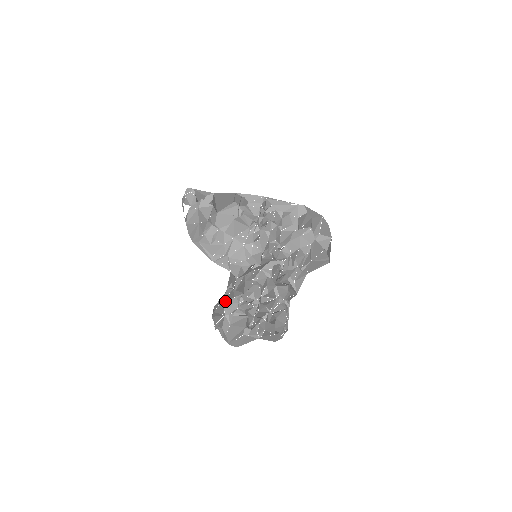
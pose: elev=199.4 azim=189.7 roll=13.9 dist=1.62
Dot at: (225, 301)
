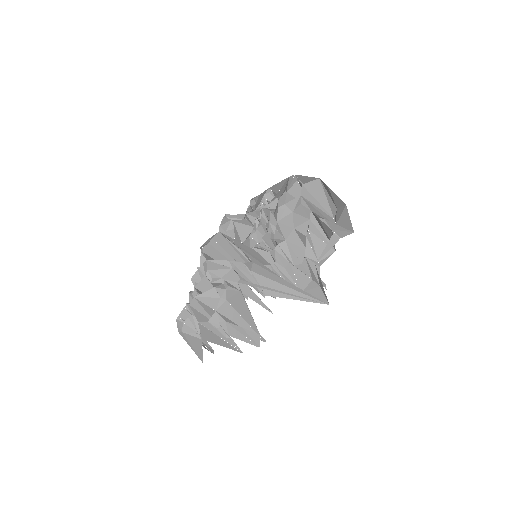
Dot at: occluded
